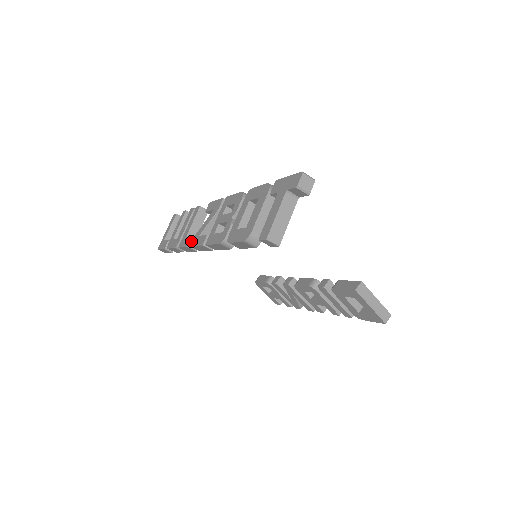
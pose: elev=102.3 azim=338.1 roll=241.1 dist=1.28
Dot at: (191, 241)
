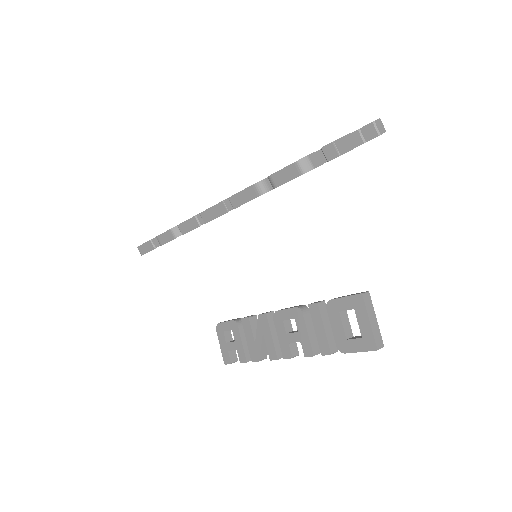
Dot at: occluded
